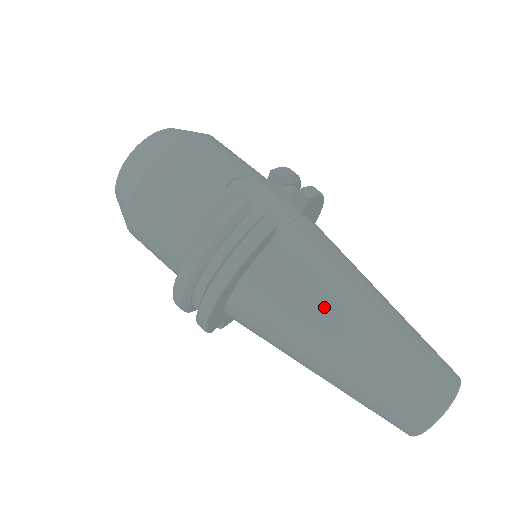
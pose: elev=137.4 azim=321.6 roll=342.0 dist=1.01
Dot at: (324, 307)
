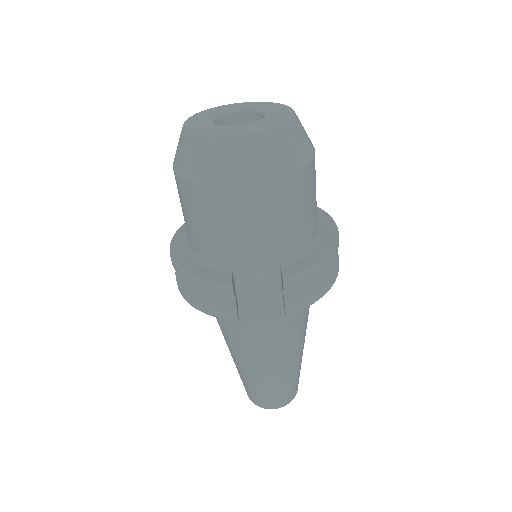
Dot at: (241, 346)
